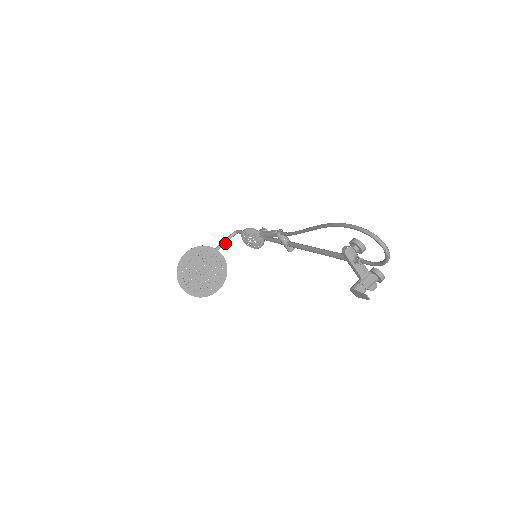
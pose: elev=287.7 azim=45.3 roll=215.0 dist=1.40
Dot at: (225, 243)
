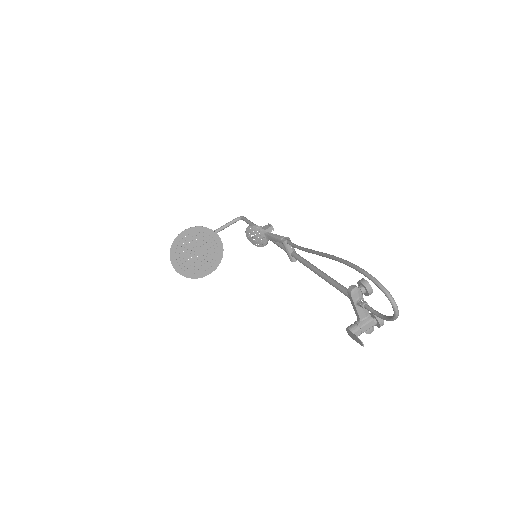
Dot at: occluded
